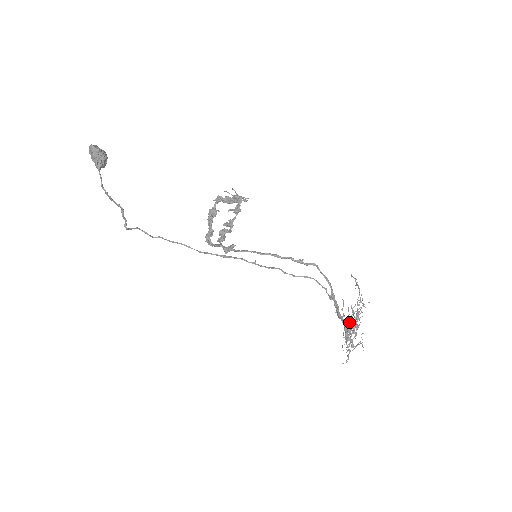
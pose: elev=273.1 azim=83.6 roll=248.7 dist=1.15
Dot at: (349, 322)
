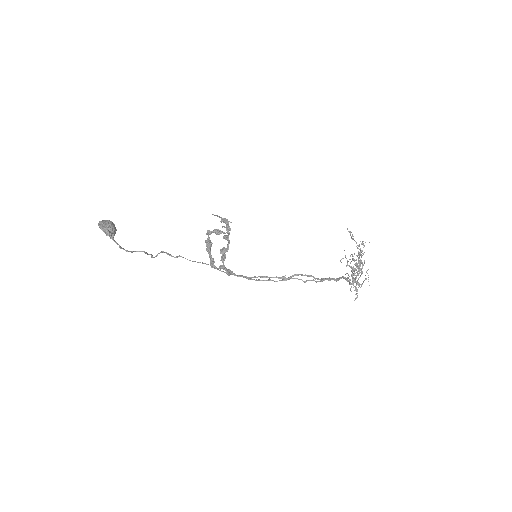
Dot at: occluded
